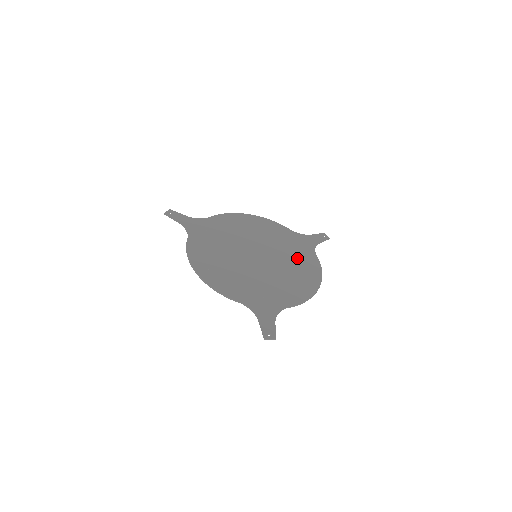
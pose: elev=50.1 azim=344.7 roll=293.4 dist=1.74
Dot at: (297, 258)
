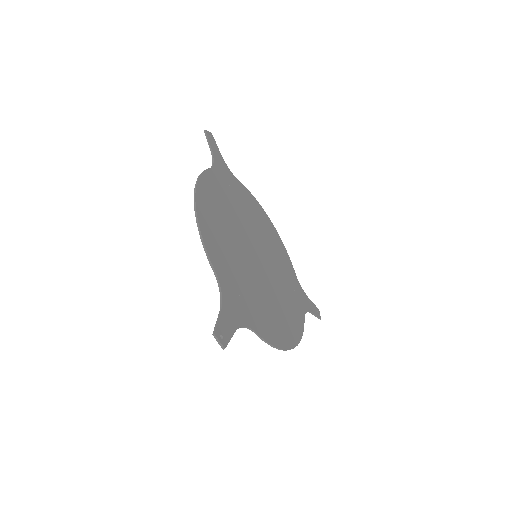
Dot at: (288, 301)
